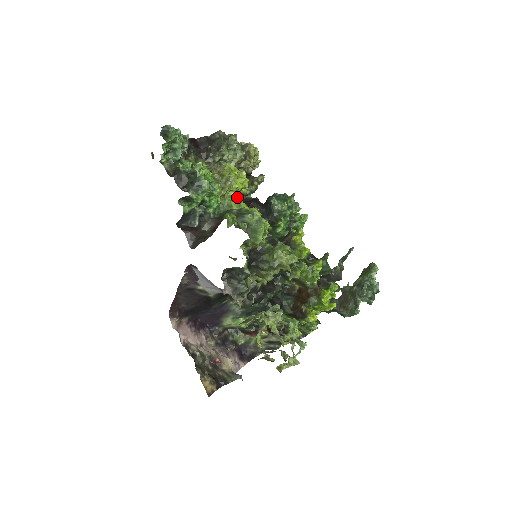
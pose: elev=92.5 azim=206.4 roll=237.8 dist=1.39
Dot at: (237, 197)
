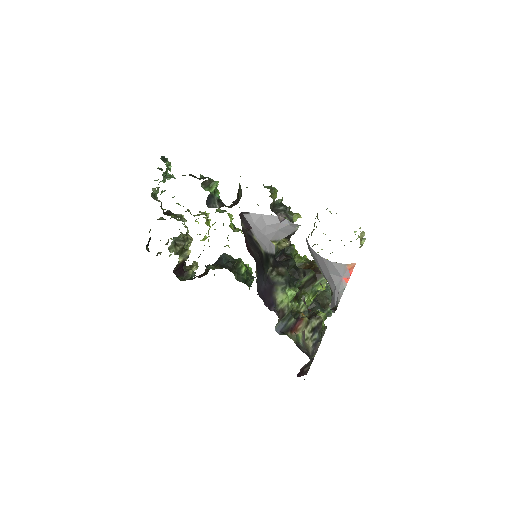
Dot at: occluded
